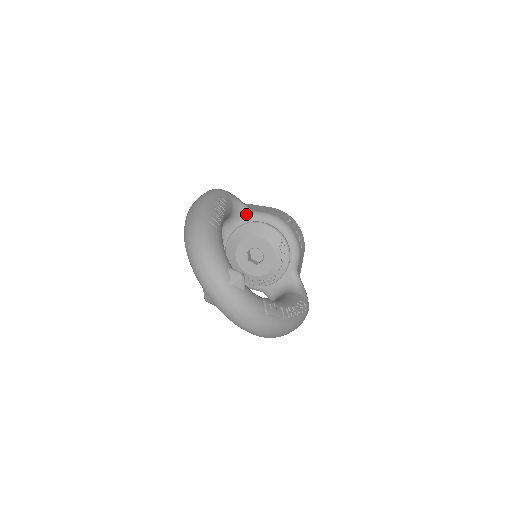
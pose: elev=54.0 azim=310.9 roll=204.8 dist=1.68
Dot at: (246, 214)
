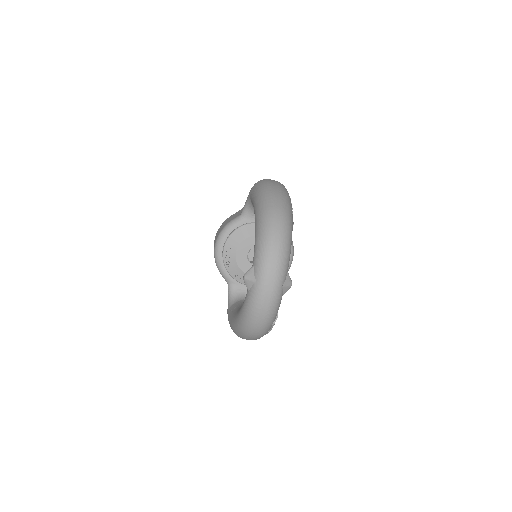
Dot at: occluded
